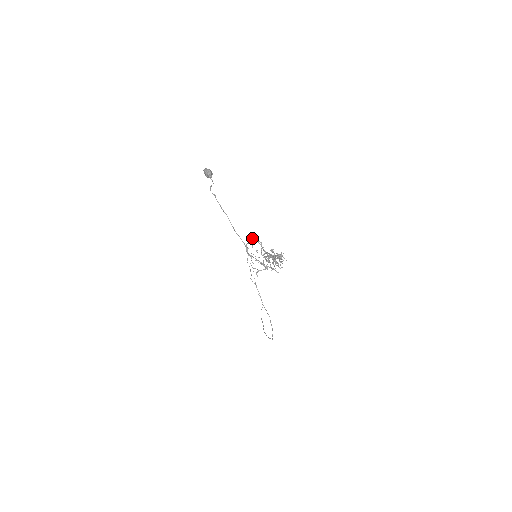
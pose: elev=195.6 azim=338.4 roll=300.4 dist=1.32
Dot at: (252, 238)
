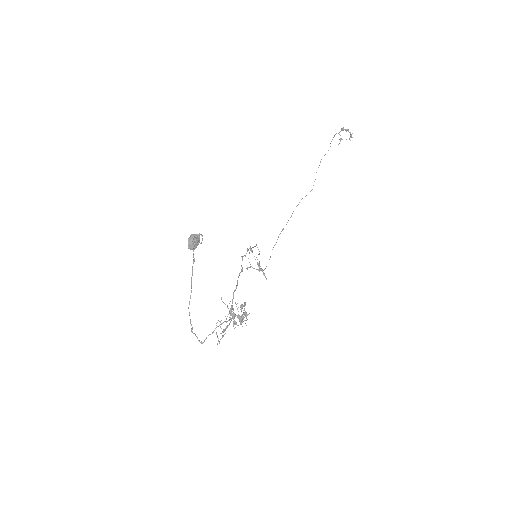
Dot at: occluded
